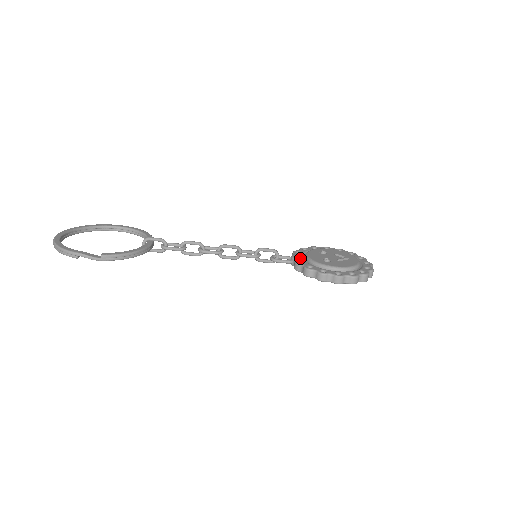
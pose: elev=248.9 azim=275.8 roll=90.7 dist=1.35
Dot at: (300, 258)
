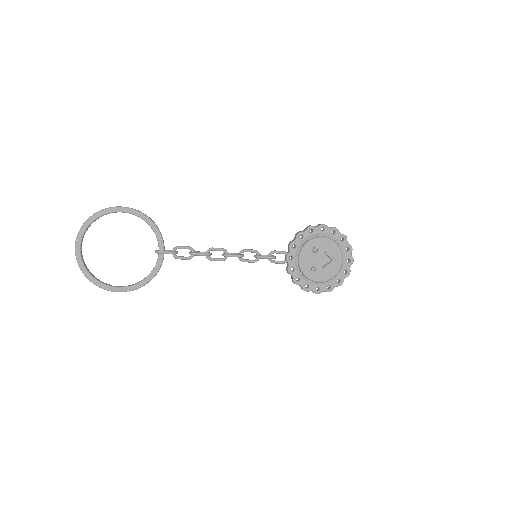
Dot at: (293, 262)
